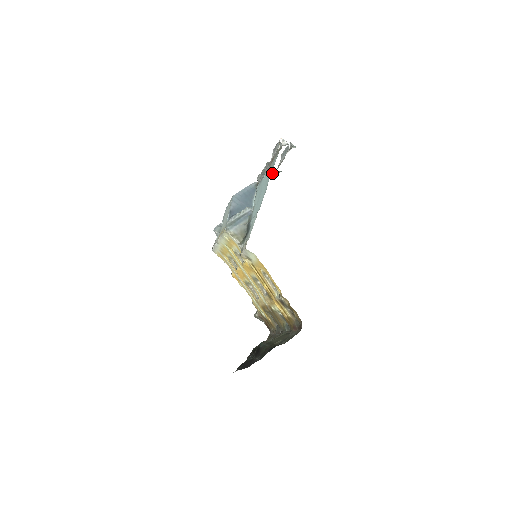
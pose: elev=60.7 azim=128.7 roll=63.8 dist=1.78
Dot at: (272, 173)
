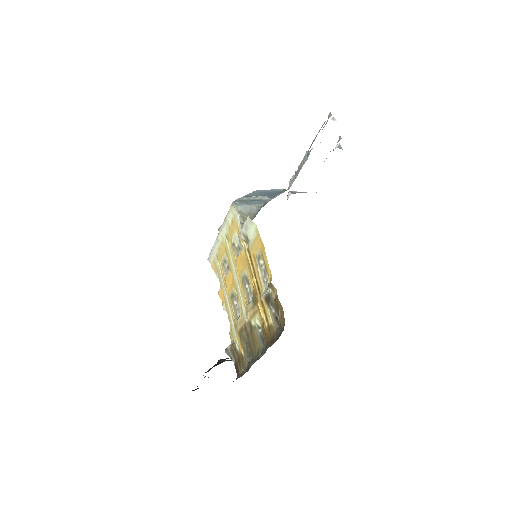
Dot at: (306, 192)
